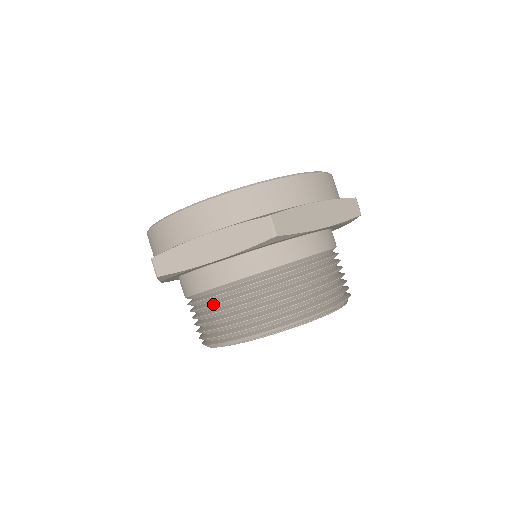
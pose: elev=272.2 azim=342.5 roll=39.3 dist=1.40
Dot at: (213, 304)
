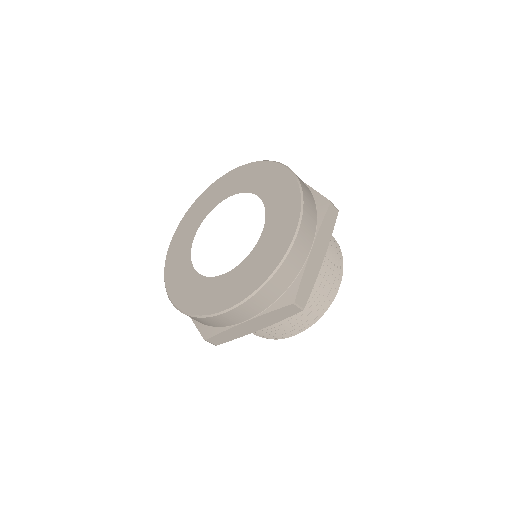
Dot at: (259, 330)
